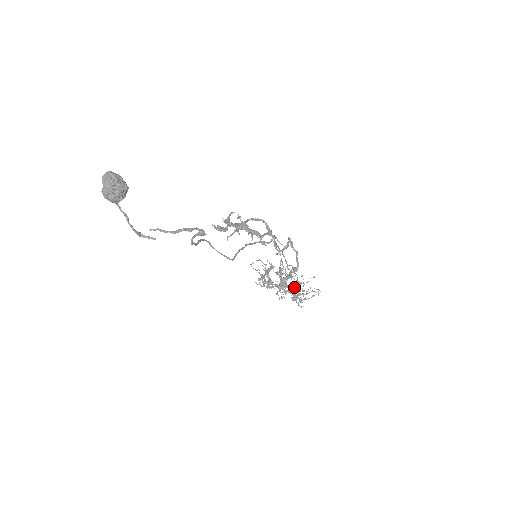
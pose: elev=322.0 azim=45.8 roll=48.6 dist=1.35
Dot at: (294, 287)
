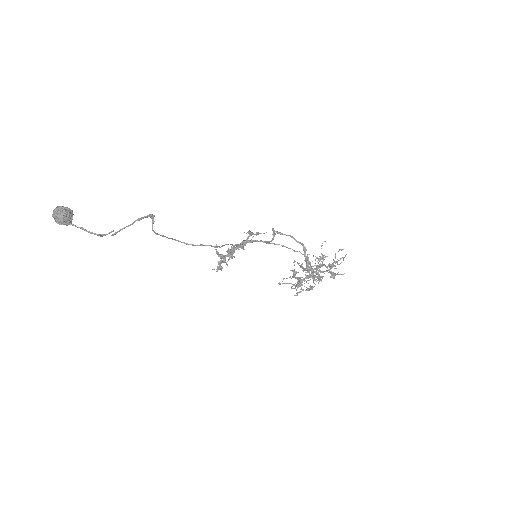
Dot at: (321, 266)
